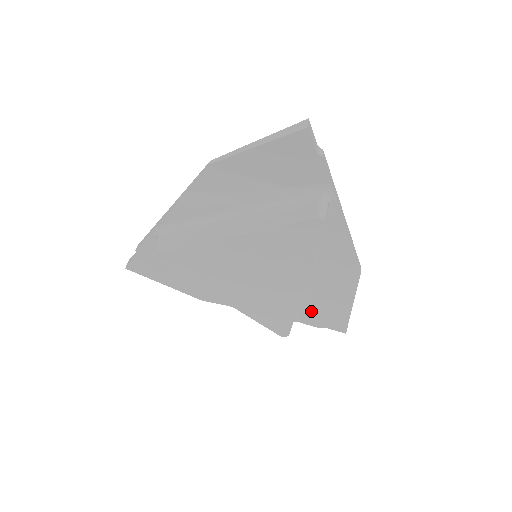
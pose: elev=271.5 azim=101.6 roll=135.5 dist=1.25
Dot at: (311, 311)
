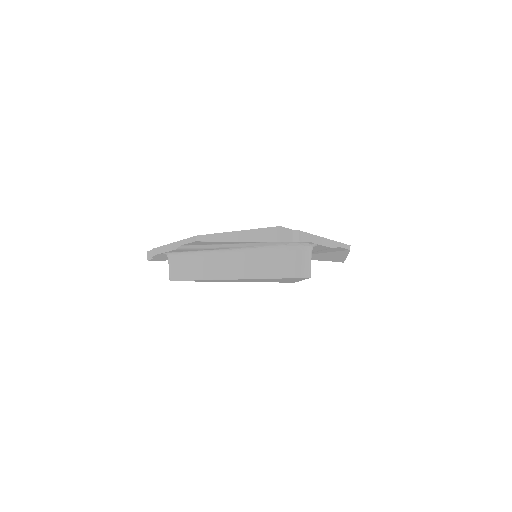
Dot at: (312, 257)
